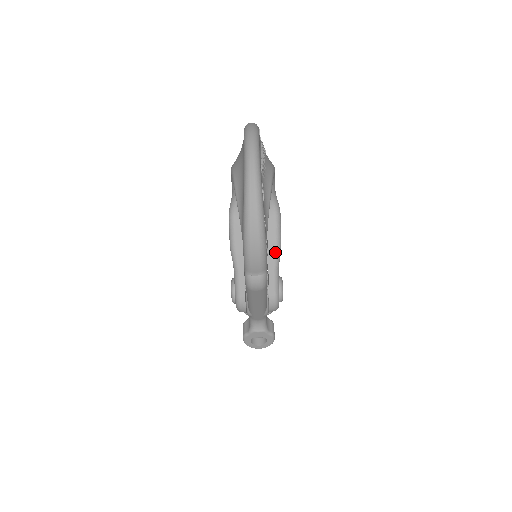
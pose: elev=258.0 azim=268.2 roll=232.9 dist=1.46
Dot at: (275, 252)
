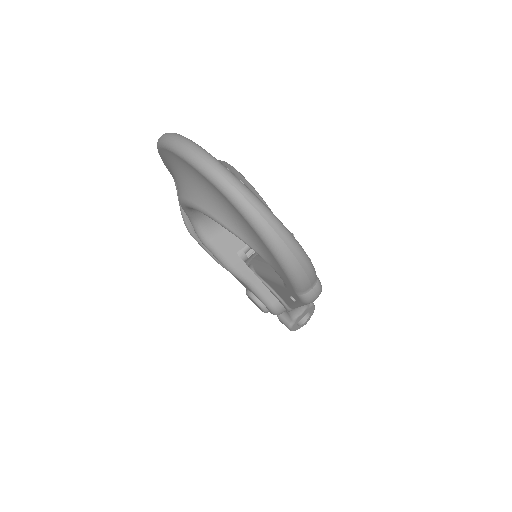
Dot at: occluded
